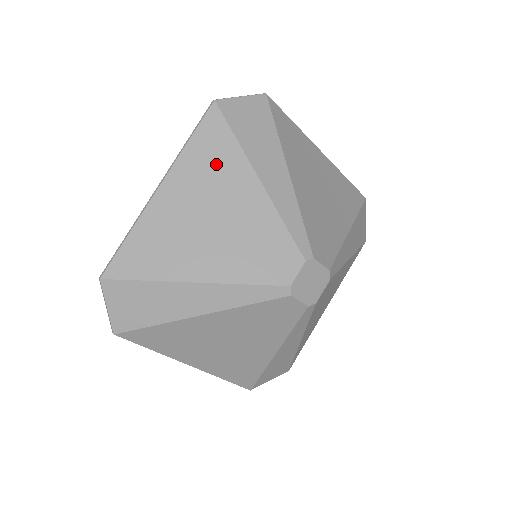
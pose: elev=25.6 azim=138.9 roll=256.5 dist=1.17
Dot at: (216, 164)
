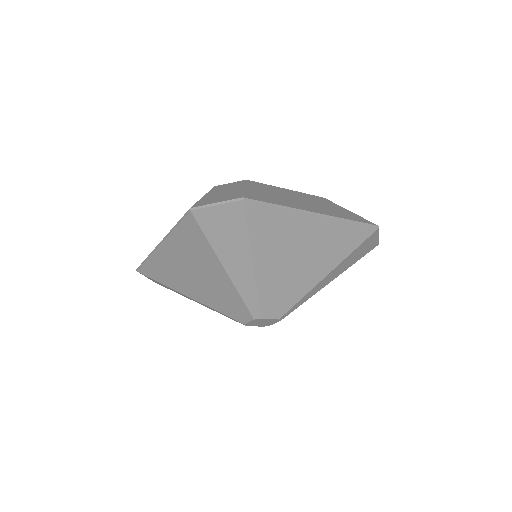
Dot at: (195, 249)
